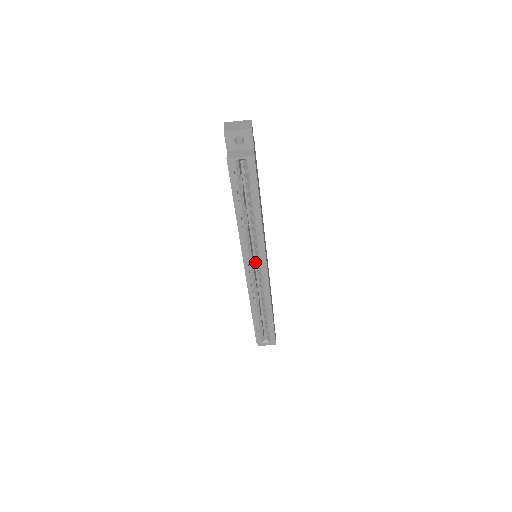
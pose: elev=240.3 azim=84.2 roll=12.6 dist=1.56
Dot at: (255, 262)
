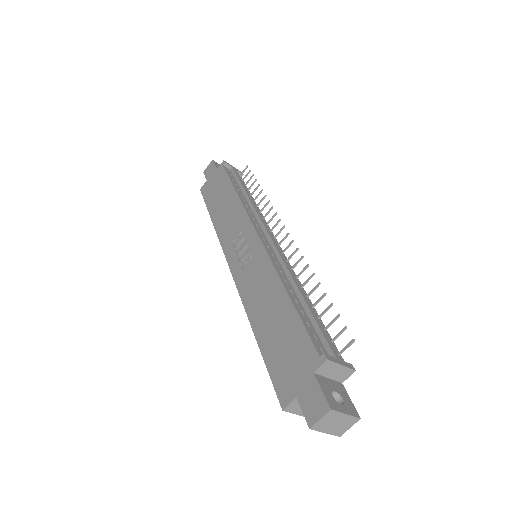
Dot at: occluded
